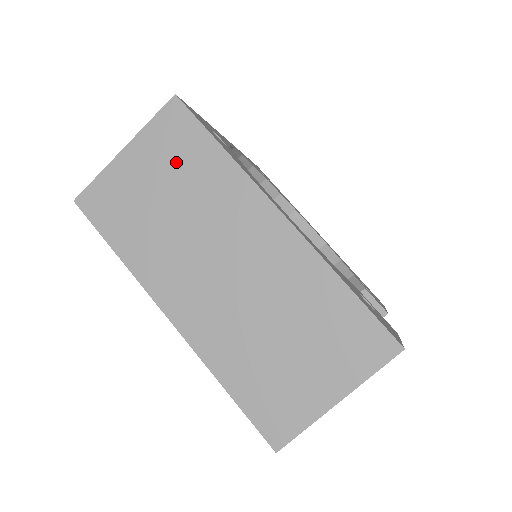
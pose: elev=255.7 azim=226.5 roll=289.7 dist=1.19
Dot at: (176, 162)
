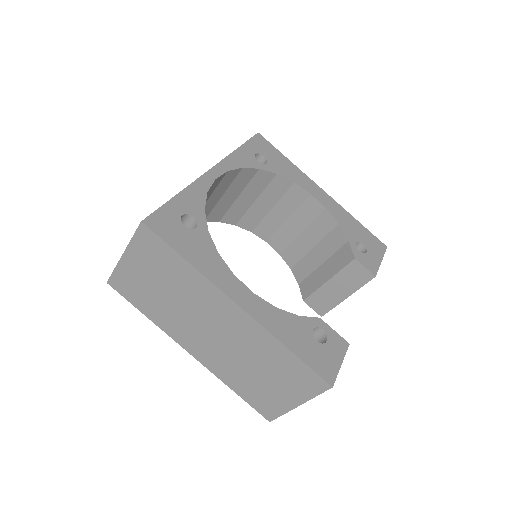
Dot at: (159, 266)
